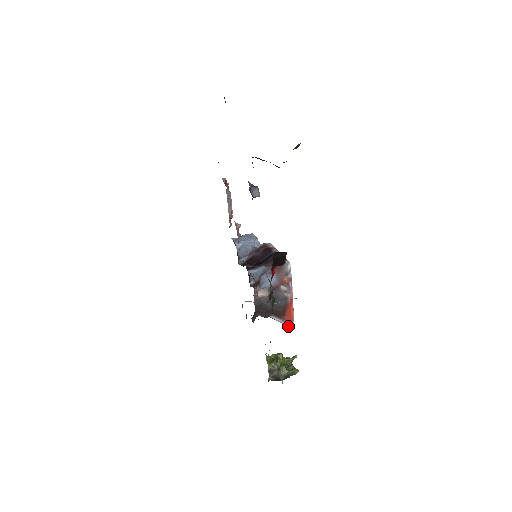
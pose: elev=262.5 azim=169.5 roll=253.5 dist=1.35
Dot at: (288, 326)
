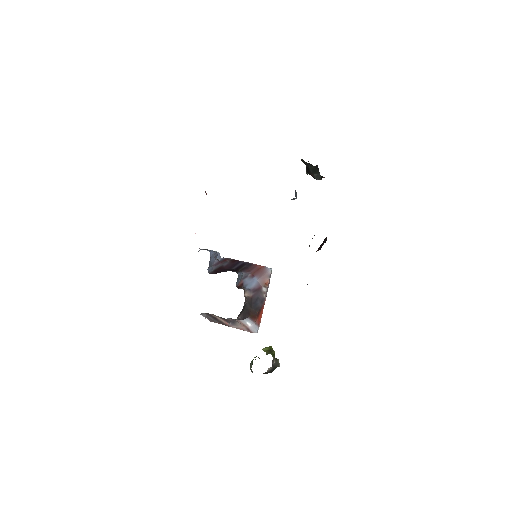
Dot at: (255, 329)
